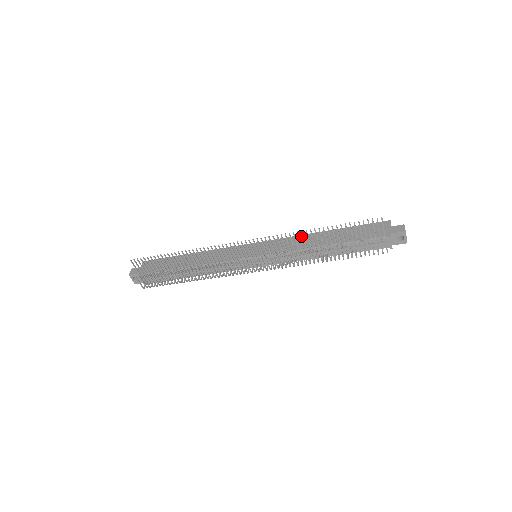
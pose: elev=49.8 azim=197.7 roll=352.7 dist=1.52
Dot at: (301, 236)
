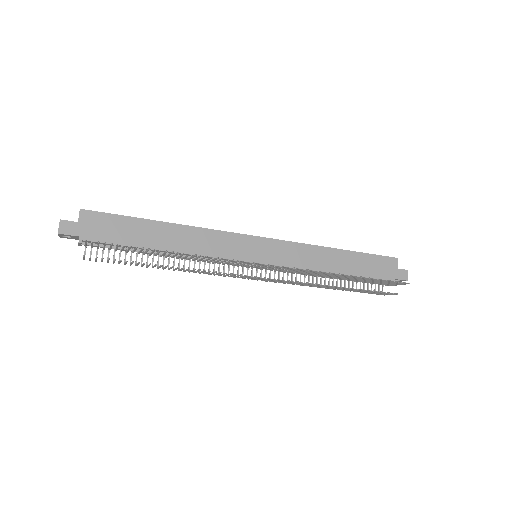
Dot at: (313, 247)
